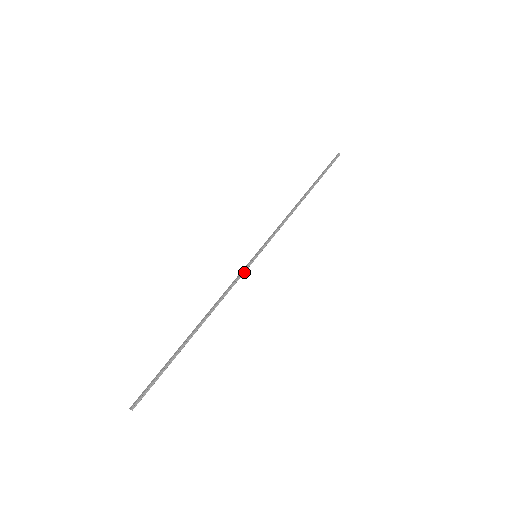
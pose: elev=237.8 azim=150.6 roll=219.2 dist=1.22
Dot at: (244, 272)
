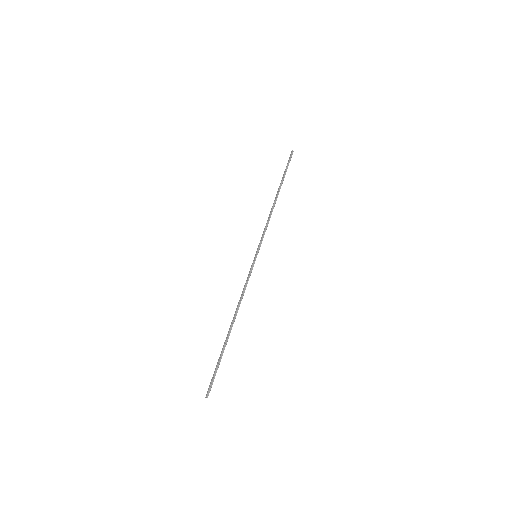
Dot at: (251, 271)
